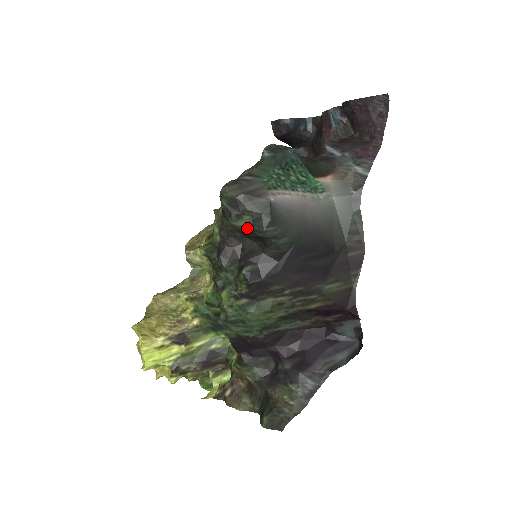
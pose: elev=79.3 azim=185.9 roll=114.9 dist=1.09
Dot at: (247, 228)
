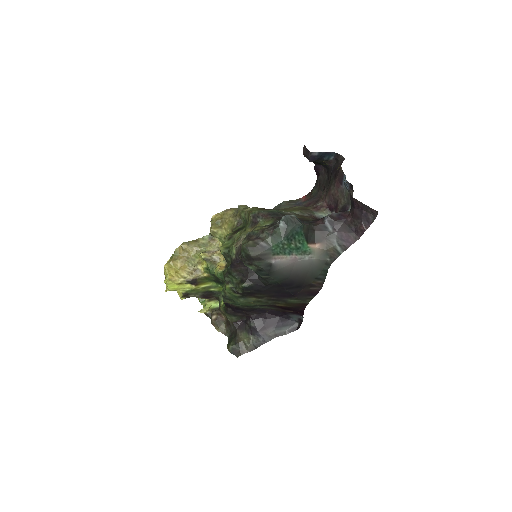
Dot at: (253, 270)
